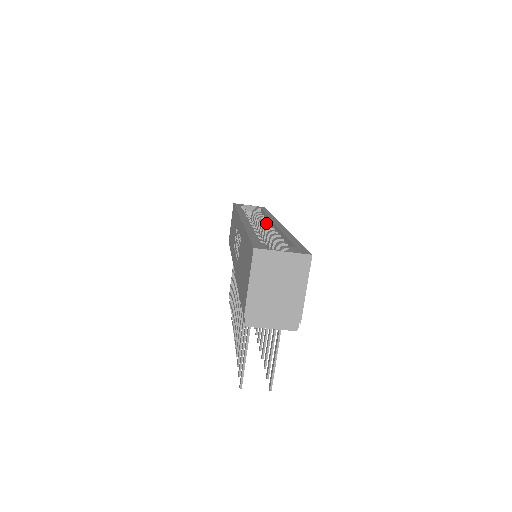
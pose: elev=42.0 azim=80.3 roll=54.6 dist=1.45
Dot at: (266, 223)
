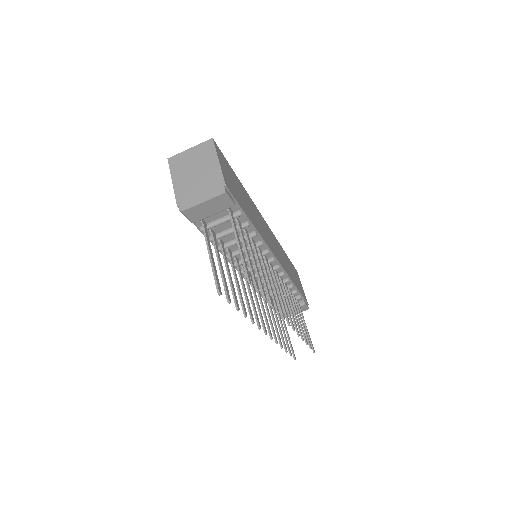
Dot at: occluded
